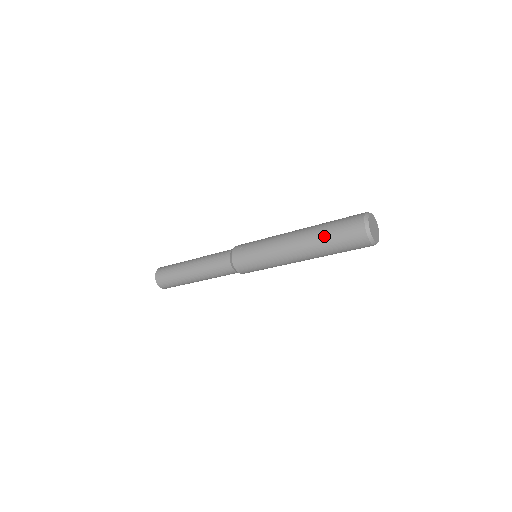
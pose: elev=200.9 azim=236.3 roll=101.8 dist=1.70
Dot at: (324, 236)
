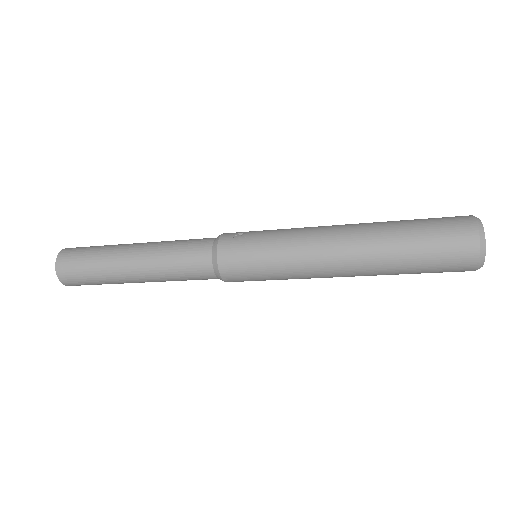
Dot at: (401, 232)
